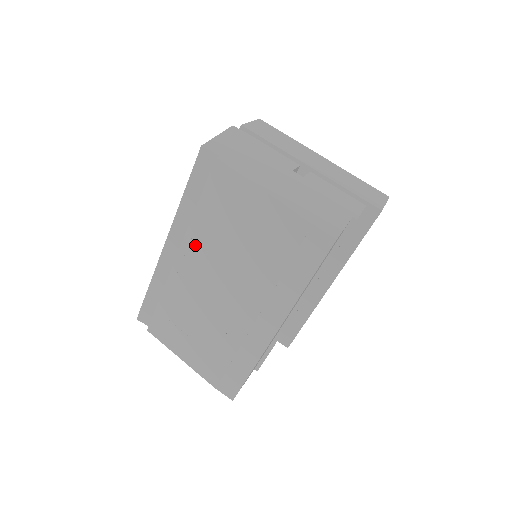
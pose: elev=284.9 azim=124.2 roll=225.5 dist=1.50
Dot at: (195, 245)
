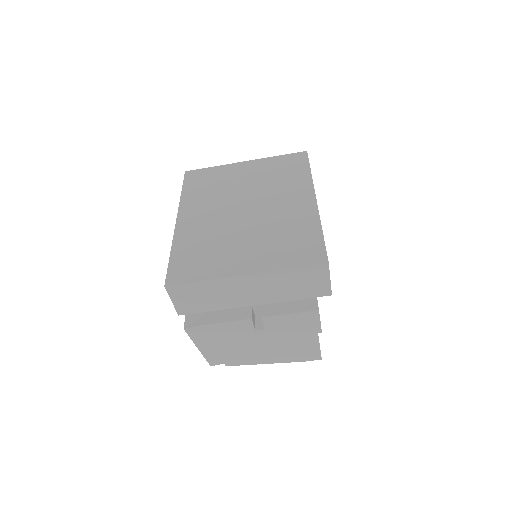
Dot at: occluded
